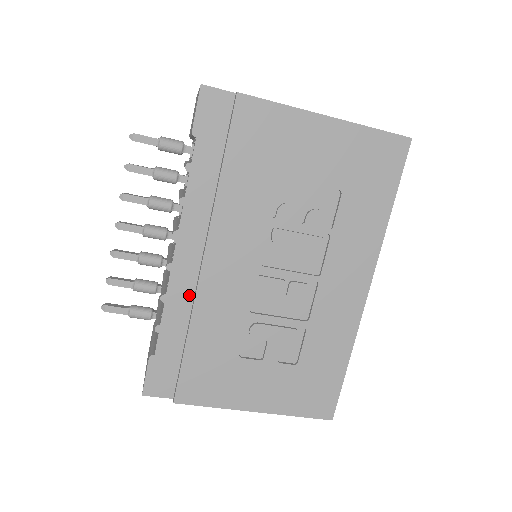
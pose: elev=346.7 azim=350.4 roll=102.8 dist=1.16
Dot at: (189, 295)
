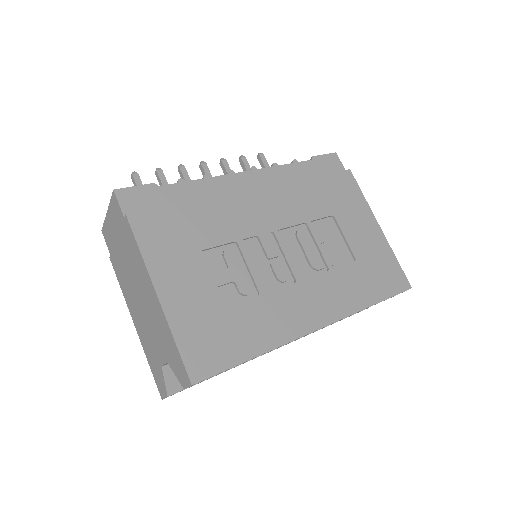
Dot at: (221, 193)
